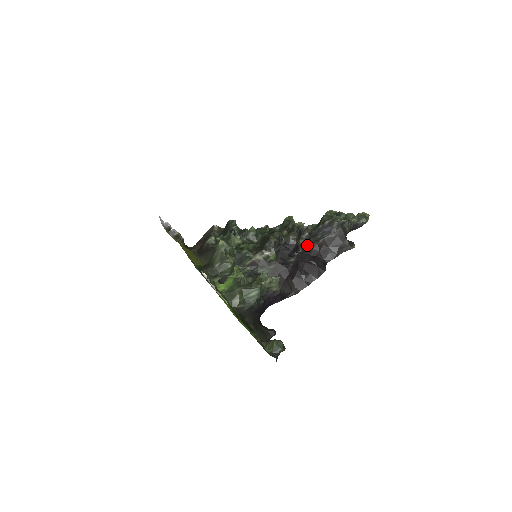
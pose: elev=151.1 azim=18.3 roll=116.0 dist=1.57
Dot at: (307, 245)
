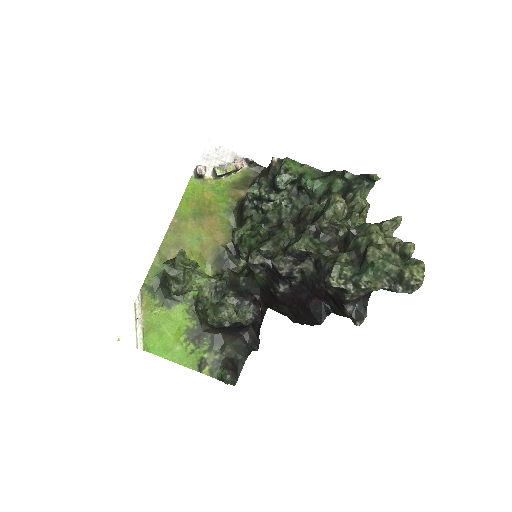
Dot at: (306, 277)
